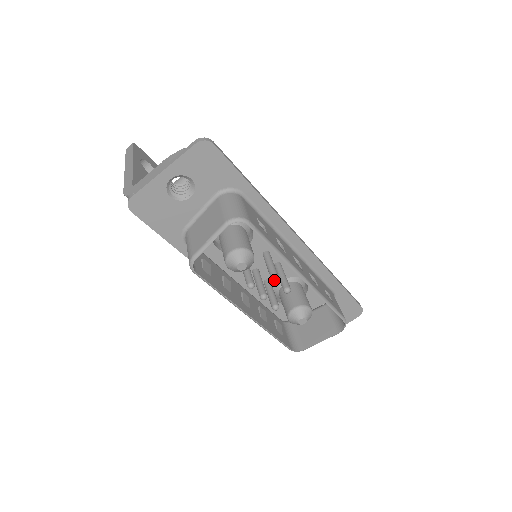
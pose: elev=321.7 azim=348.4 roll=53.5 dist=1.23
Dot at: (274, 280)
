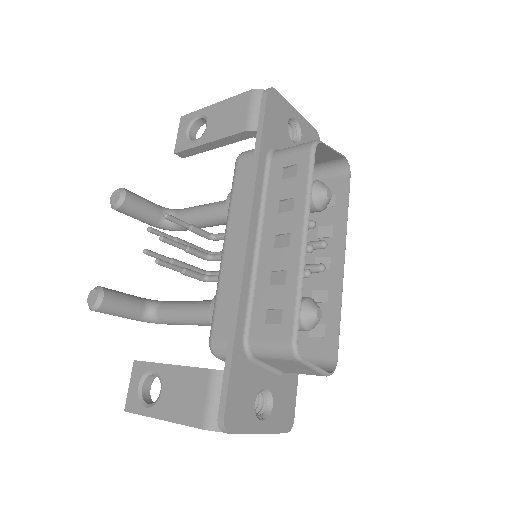
Dot at: (326, 242)
